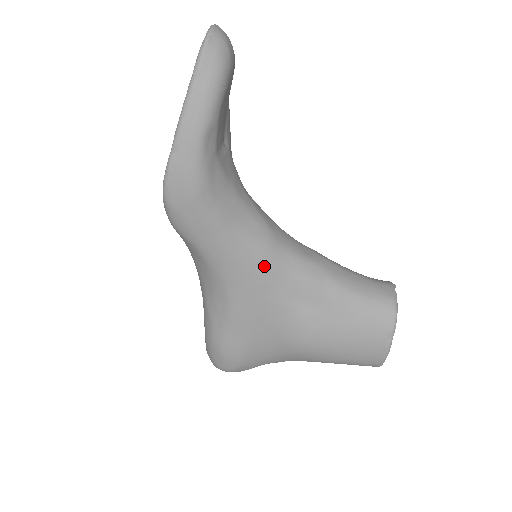
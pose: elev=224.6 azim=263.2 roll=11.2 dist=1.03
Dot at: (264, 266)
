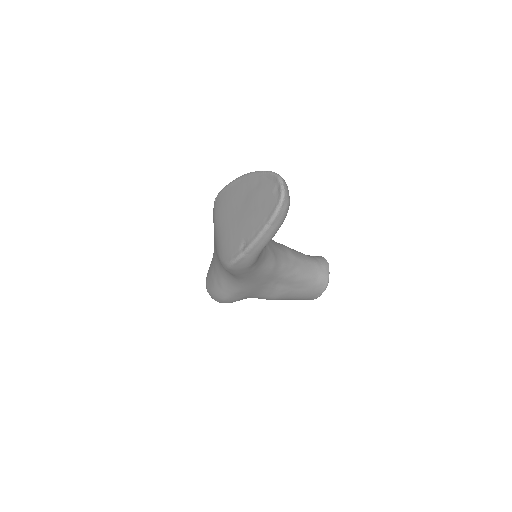
Dot at: (268, 276)
